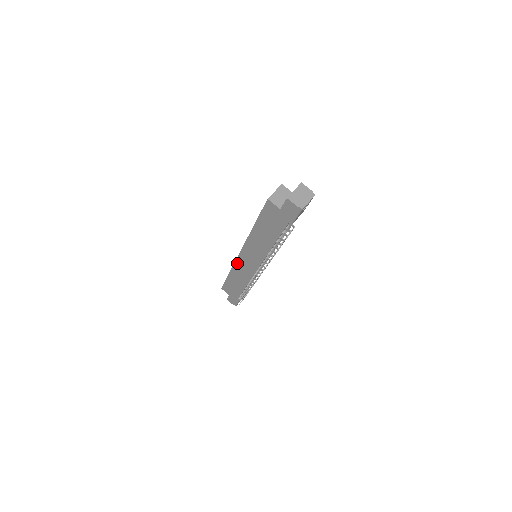
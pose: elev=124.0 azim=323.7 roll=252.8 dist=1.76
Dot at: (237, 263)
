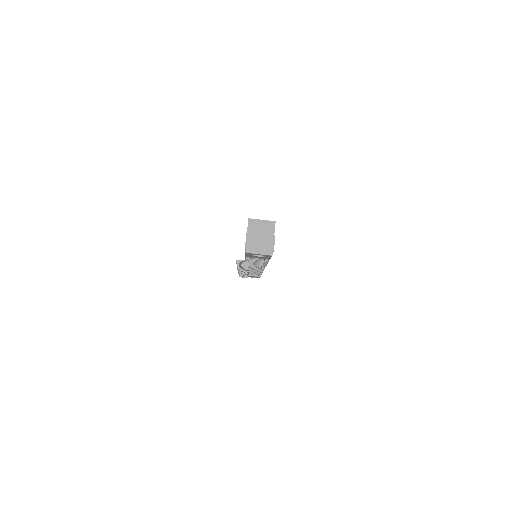
Dot at: occluded
